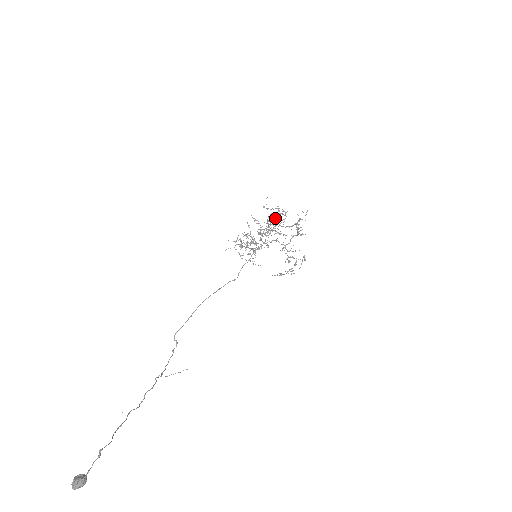
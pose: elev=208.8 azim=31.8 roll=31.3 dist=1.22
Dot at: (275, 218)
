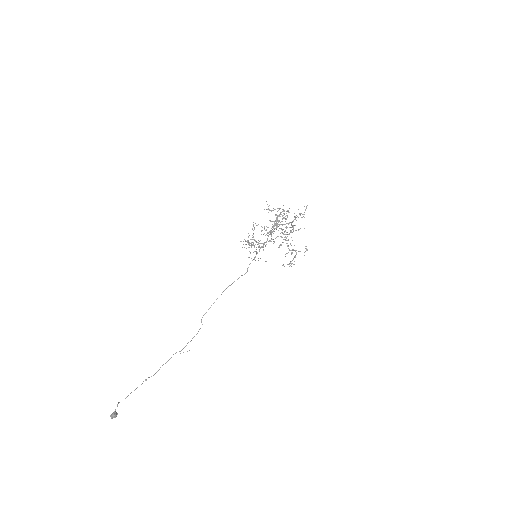
Dot at: occluded
